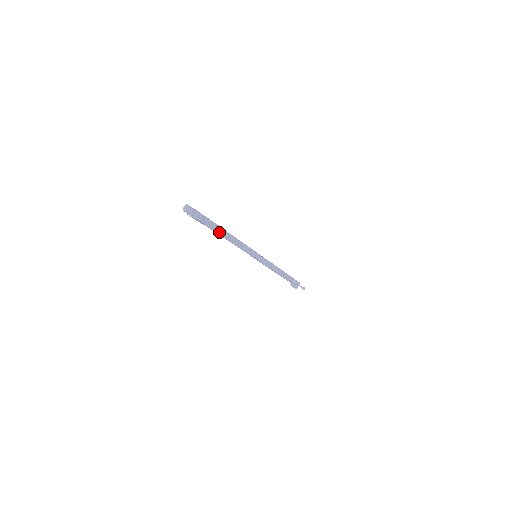
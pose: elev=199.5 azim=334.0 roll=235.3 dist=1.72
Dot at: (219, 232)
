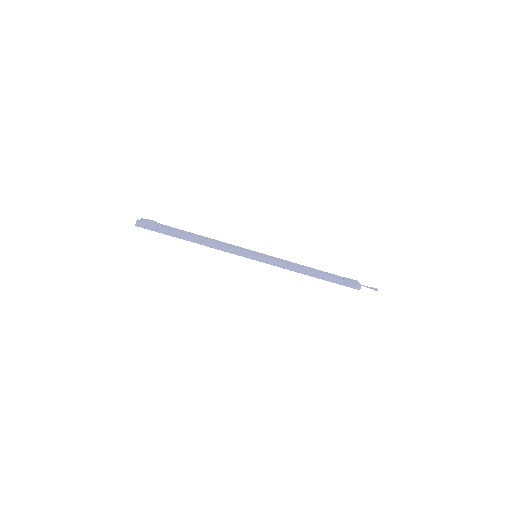
Dot at: (184, 233)
